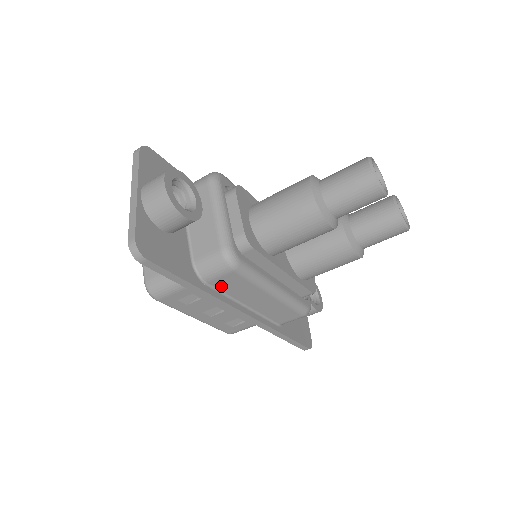
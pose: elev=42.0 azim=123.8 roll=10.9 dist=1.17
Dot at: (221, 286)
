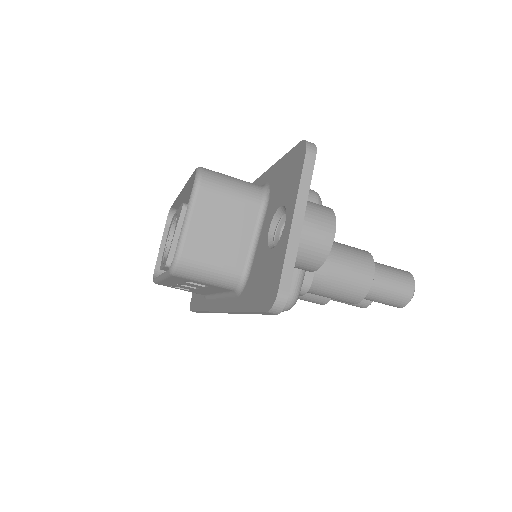
Dot at: occluded
